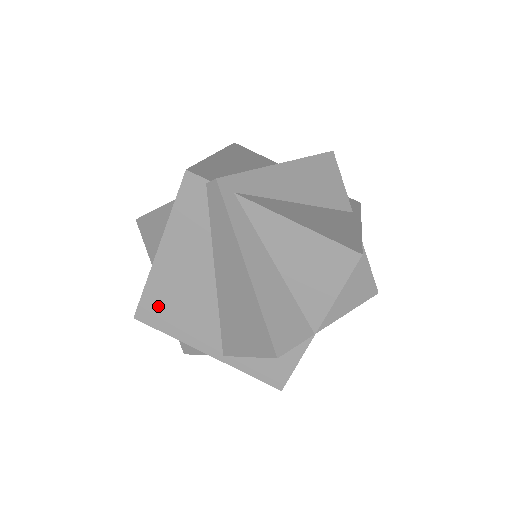
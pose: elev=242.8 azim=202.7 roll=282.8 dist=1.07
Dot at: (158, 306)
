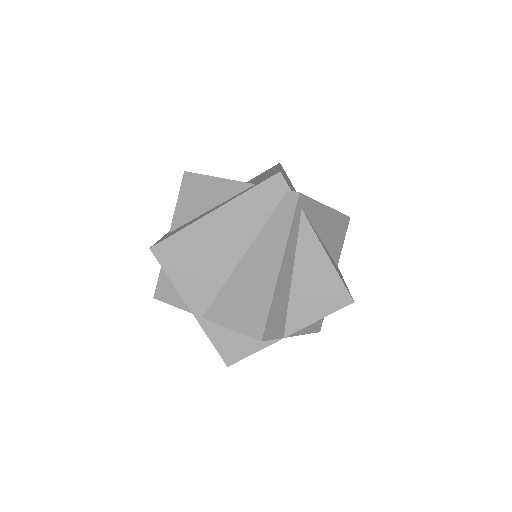
Dot at: (179, 251)
